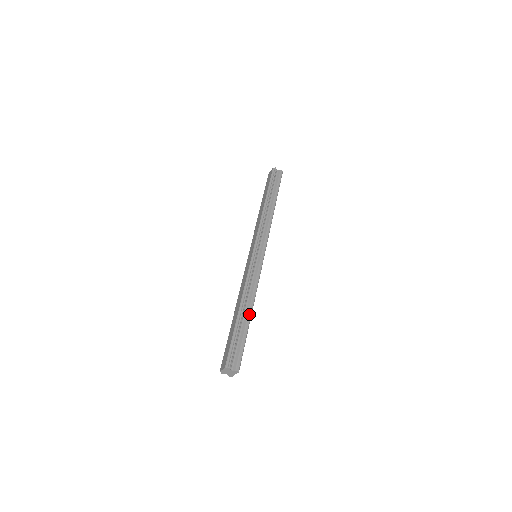
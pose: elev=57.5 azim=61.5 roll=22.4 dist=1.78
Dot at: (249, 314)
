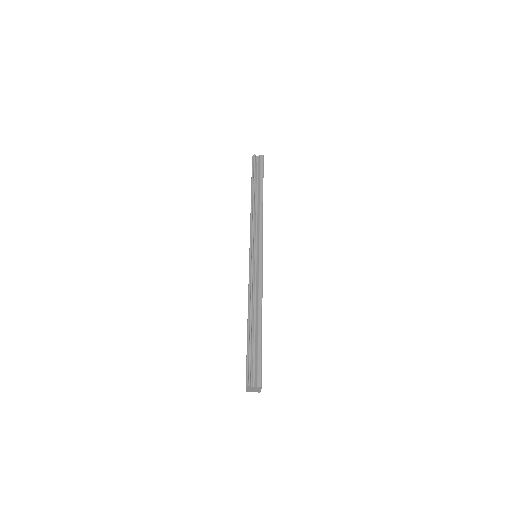
Dot at: (259, 321)
